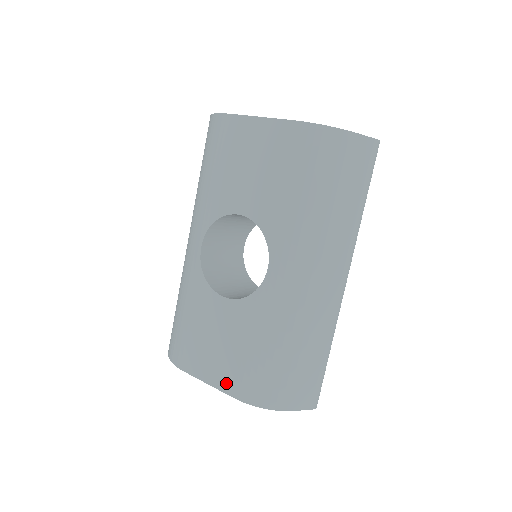
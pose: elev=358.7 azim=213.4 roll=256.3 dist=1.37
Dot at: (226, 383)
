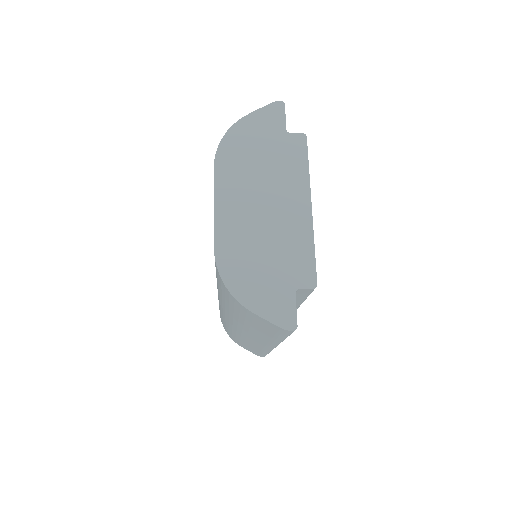
Dot at: occluded
